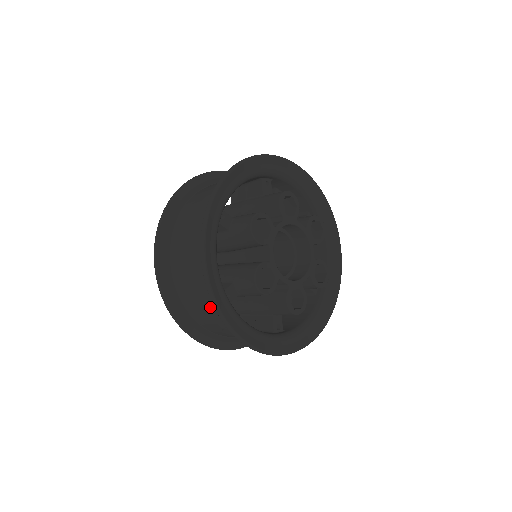
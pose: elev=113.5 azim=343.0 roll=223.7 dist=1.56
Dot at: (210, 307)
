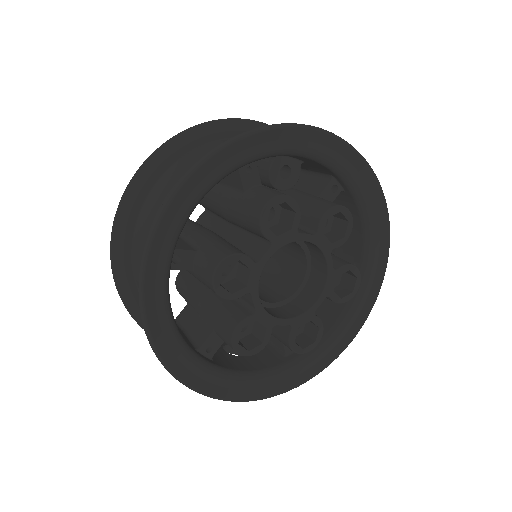
Dot at: occluded
